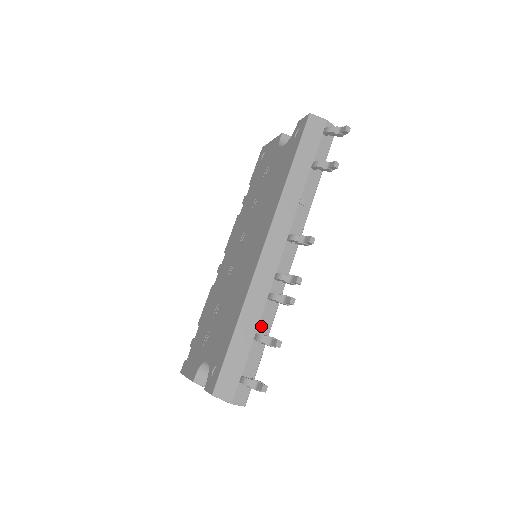
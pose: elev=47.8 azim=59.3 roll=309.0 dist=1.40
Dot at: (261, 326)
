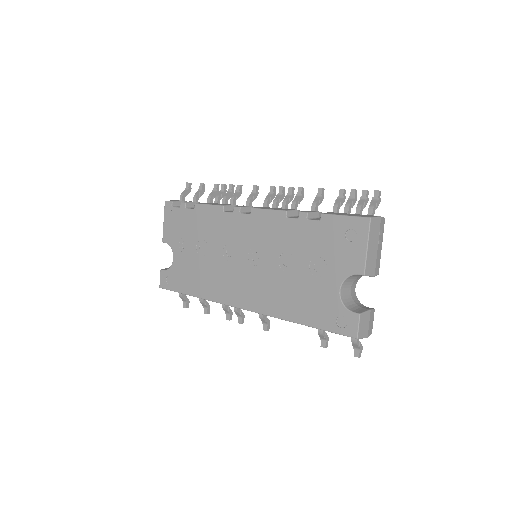
Dot at: occluded
